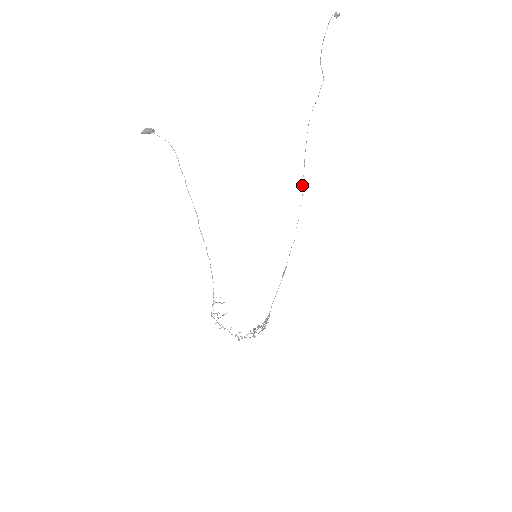
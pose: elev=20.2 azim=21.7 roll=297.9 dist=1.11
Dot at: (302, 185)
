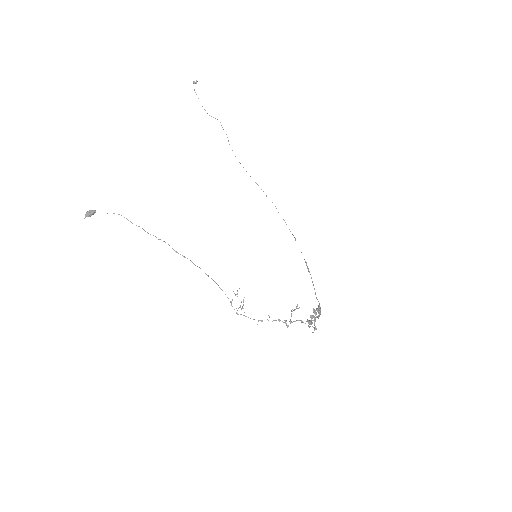
Dot at: occluded
